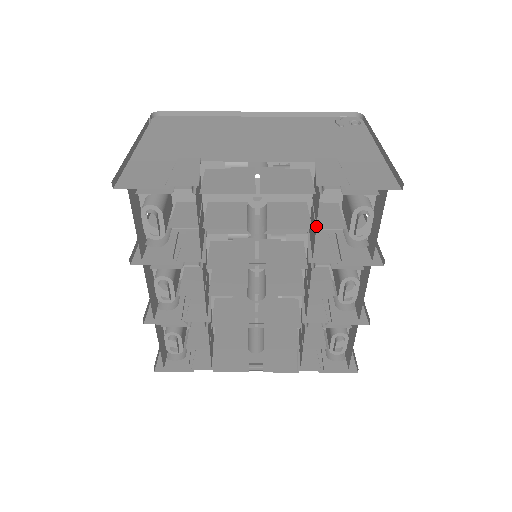
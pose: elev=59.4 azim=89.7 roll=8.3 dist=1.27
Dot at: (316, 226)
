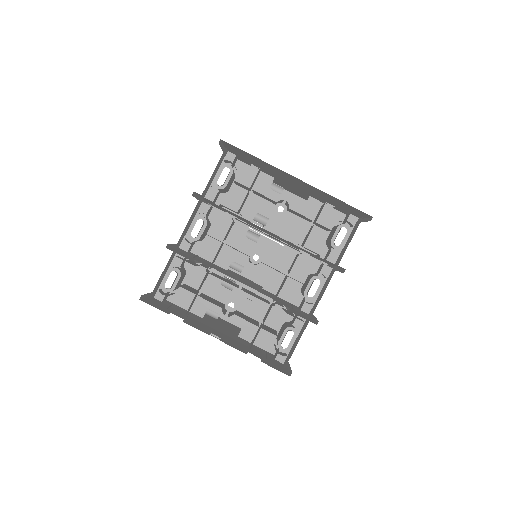
Dot at: occluded
